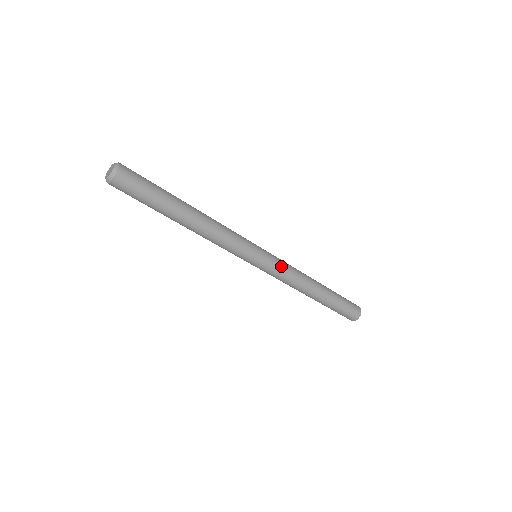
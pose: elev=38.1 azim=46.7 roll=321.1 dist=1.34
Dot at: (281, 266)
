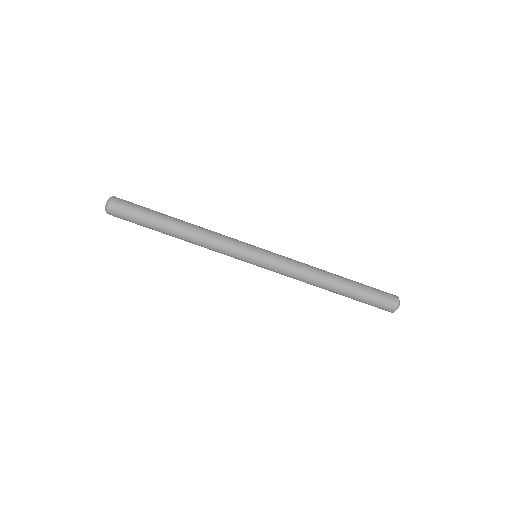
Dot at: (283, 256)
